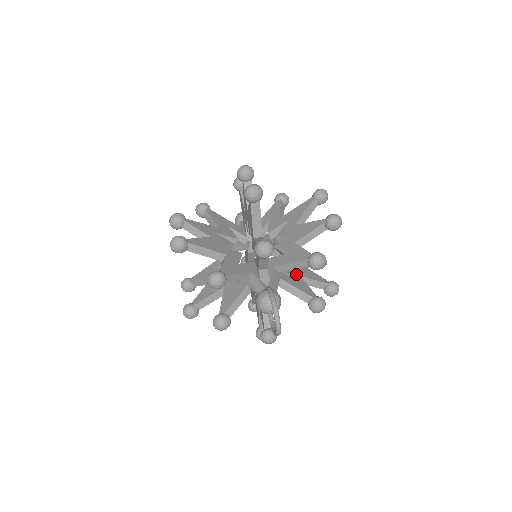
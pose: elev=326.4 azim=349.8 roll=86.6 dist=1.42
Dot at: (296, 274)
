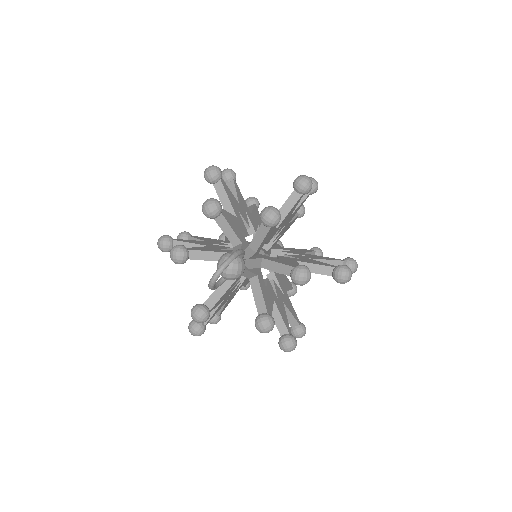
Dot at: (272, 295)
